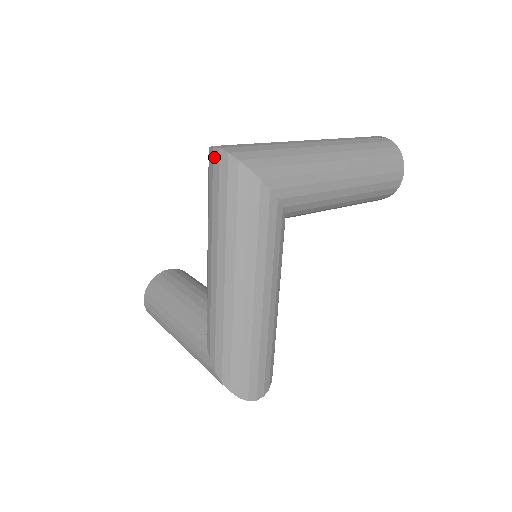
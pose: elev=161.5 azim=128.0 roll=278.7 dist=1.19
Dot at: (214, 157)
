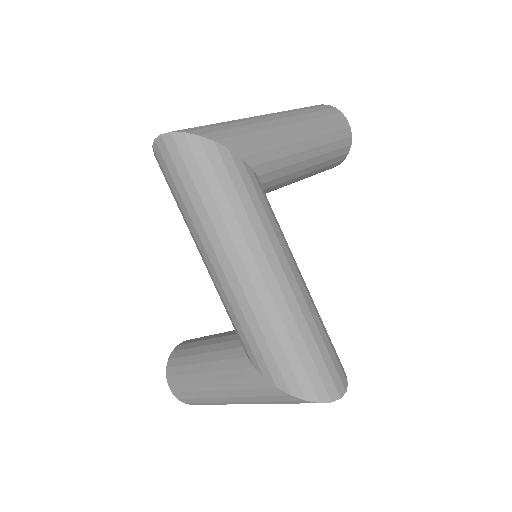
Dot at: (160, 149)
